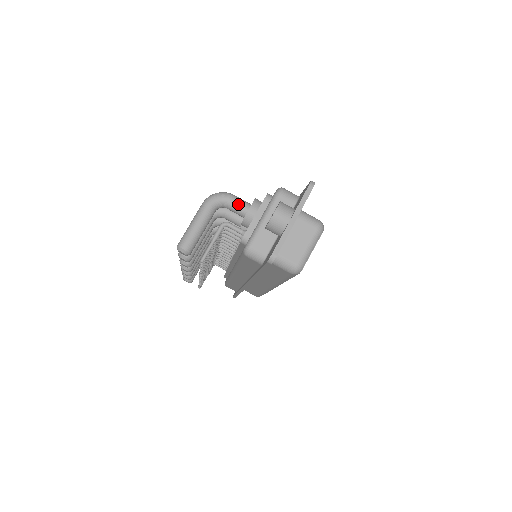
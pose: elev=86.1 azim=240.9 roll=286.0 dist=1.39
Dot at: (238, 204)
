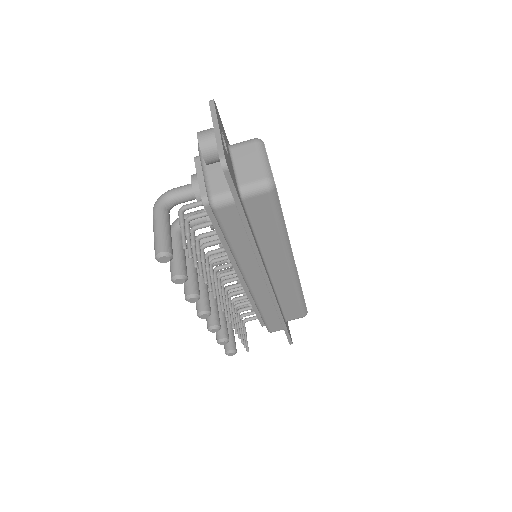
Dot at: (181, 189)
